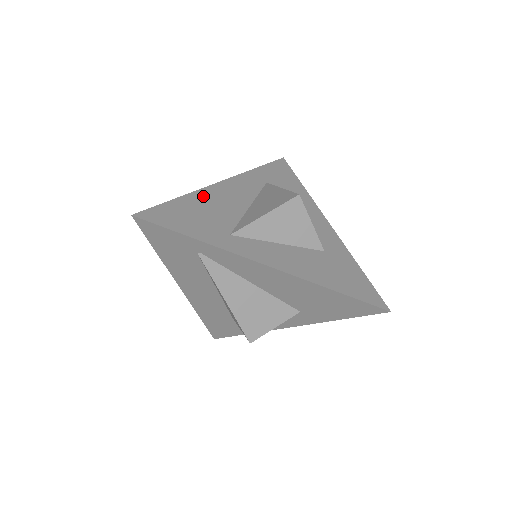
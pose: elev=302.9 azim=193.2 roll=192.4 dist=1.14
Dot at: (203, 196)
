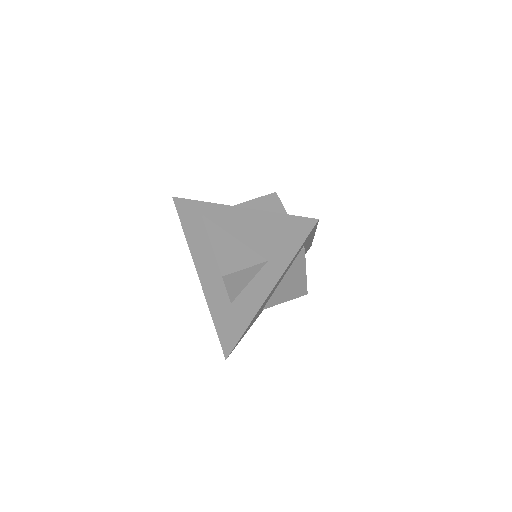
Dot at: occluded
